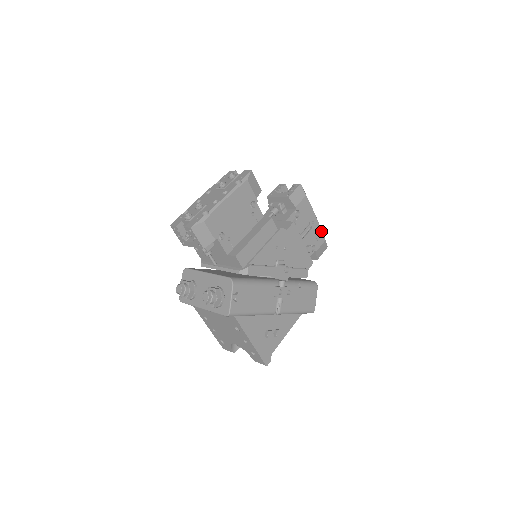
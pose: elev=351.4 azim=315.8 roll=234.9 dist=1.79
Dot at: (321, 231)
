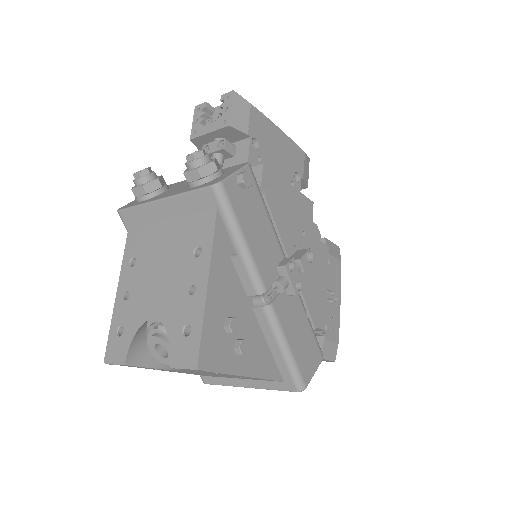
Dot at: (338, 325)
